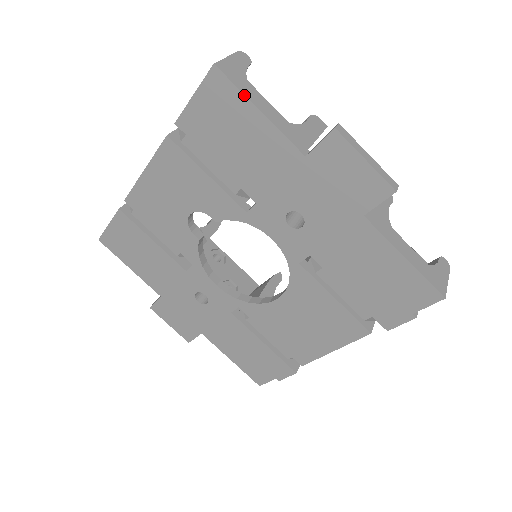
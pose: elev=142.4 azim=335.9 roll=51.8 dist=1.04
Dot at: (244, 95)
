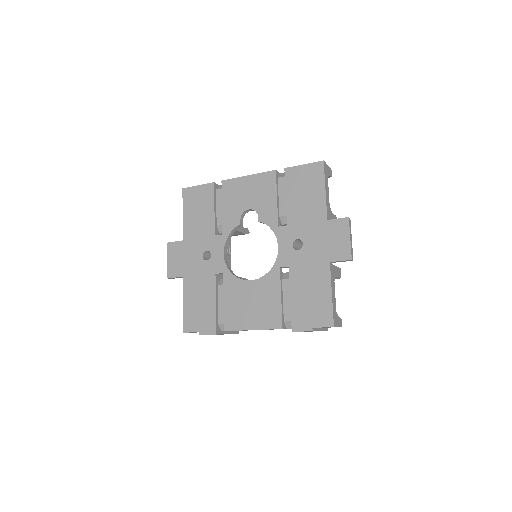
Dot at: (325, 180)
